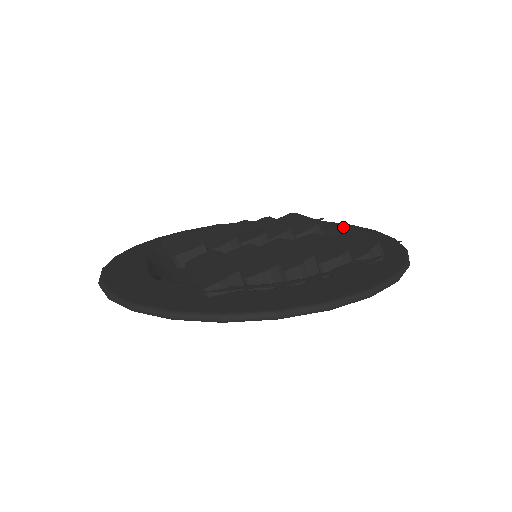
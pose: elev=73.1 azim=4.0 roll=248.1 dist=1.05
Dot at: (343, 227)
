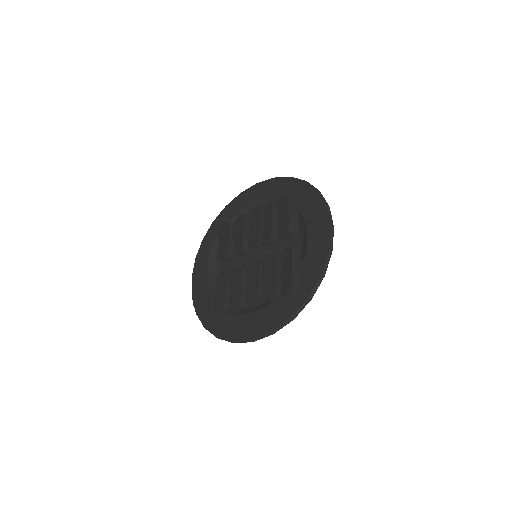
Dot at: (291, 250)
